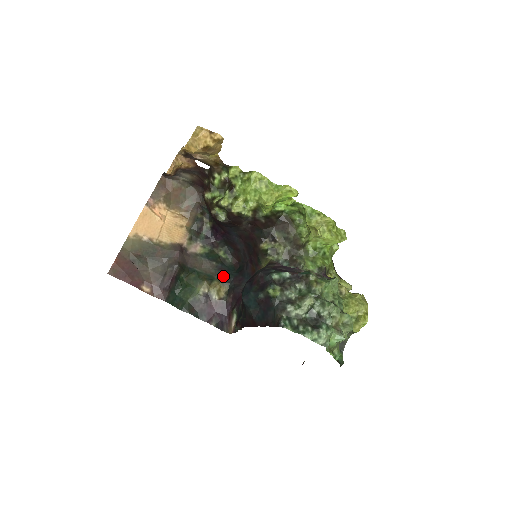
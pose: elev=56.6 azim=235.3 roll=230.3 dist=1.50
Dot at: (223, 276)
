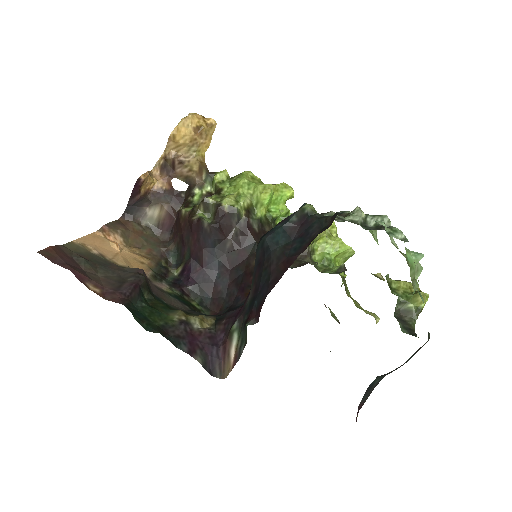
Dot at: occluded
